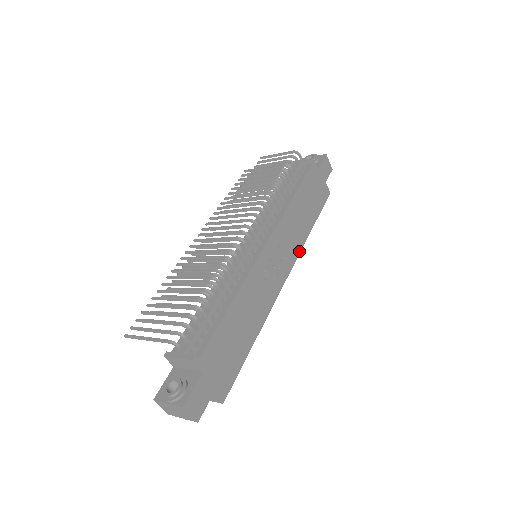
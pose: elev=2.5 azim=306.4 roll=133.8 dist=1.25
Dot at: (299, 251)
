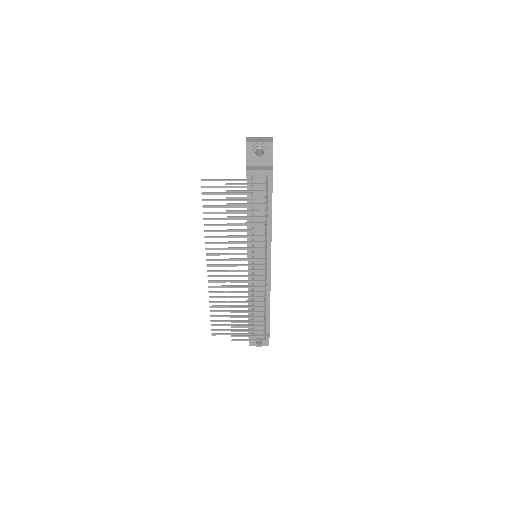
Dot at: occluded
